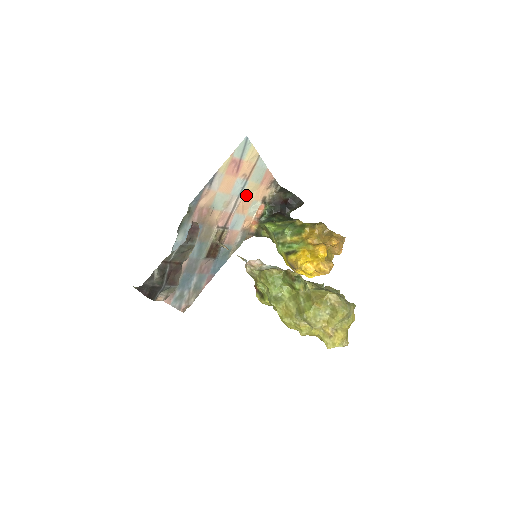
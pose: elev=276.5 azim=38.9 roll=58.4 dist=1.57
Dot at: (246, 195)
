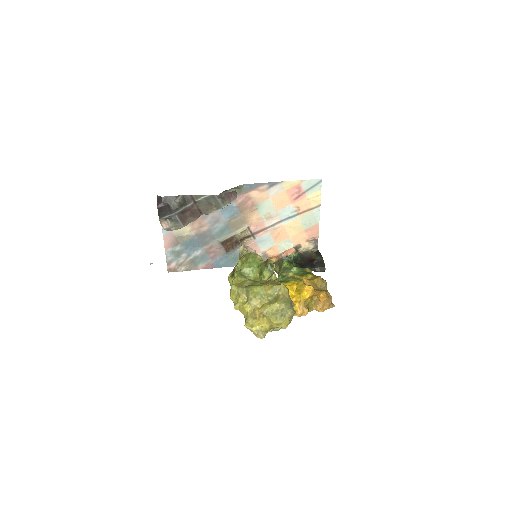
Dot at: (288, 227)
